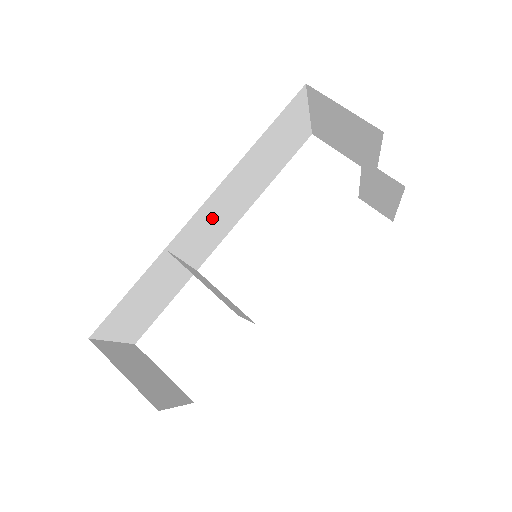
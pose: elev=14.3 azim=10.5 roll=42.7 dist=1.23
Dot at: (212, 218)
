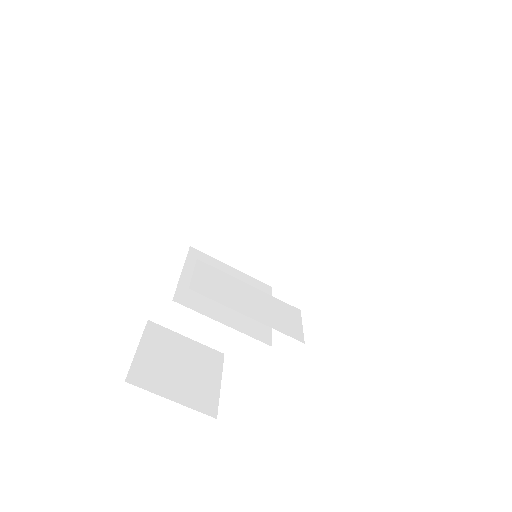
Dot at: (247, 221)
